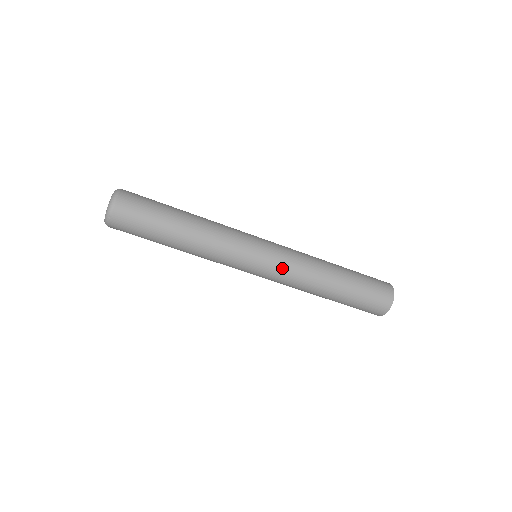
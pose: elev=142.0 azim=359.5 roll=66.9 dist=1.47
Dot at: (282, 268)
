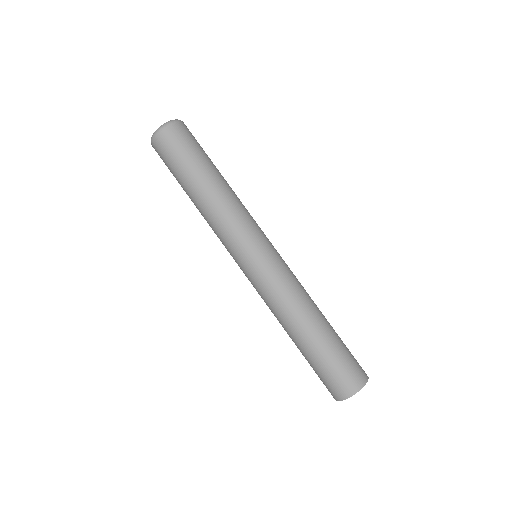
Dot at: (259, 286)
